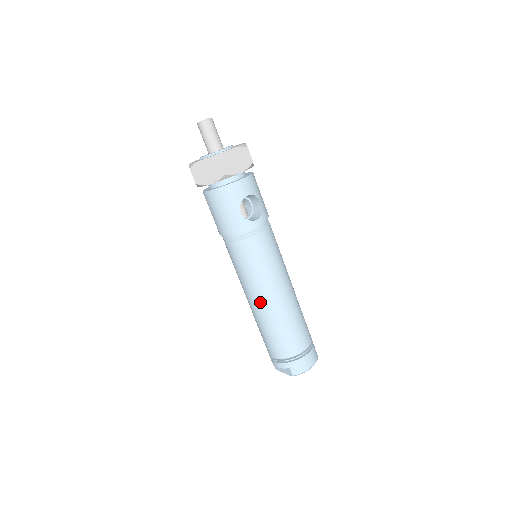
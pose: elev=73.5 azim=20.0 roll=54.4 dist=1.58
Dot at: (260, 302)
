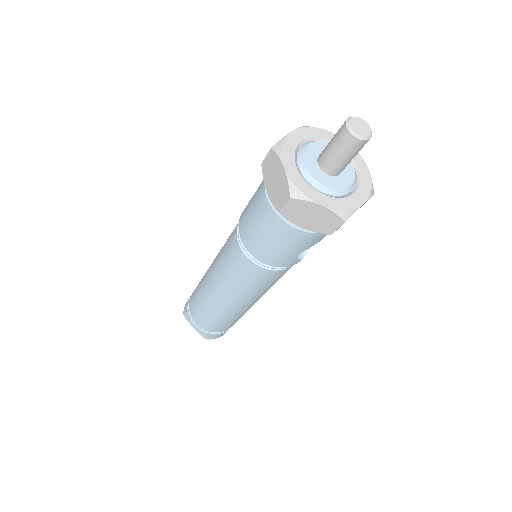
Dot at: (231, 304)
